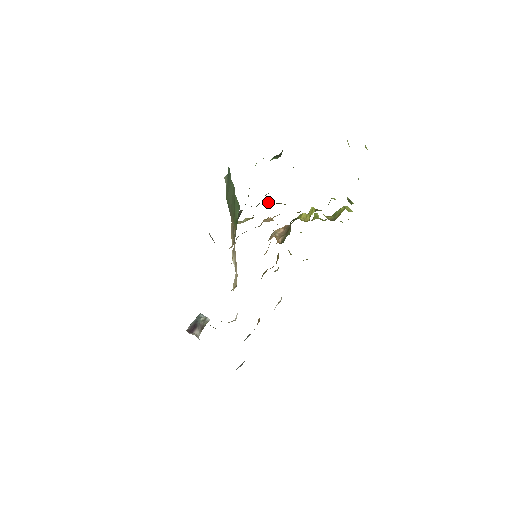
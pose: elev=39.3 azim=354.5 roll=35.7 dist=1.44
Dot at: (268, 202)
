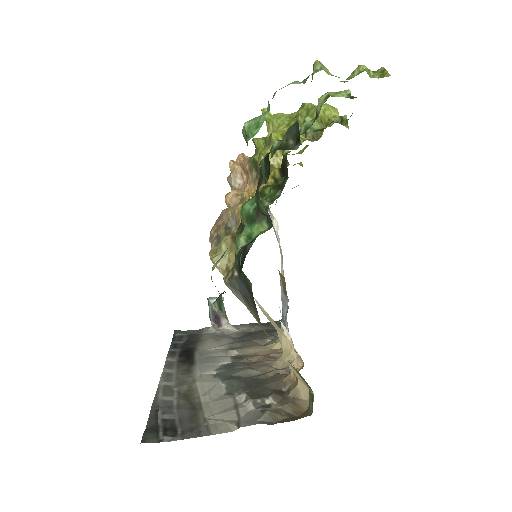
Dot at: occluded
